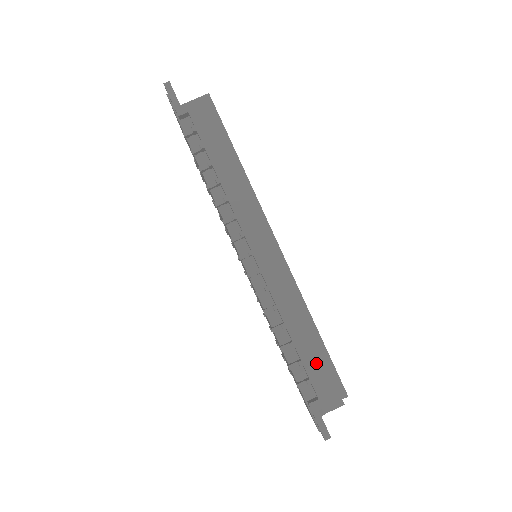
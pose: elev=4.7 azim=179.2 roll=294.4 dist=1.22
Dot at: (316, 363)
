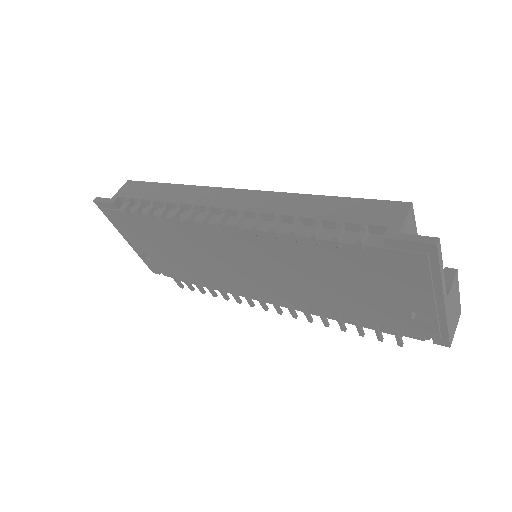
Dot at: (353, 211)
